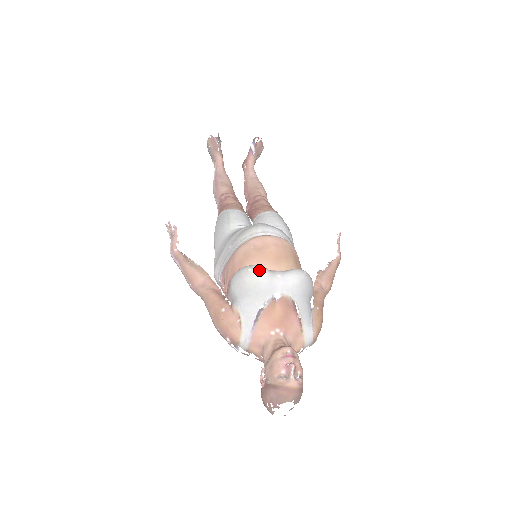
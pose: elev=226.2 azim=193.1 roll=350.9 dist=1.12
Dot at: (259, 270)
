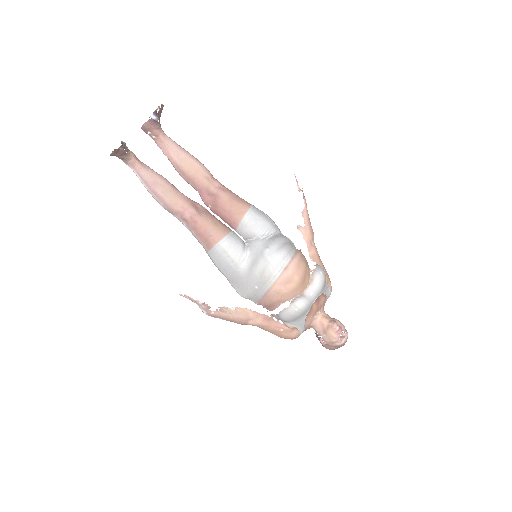
Dot at: (303, 306)
